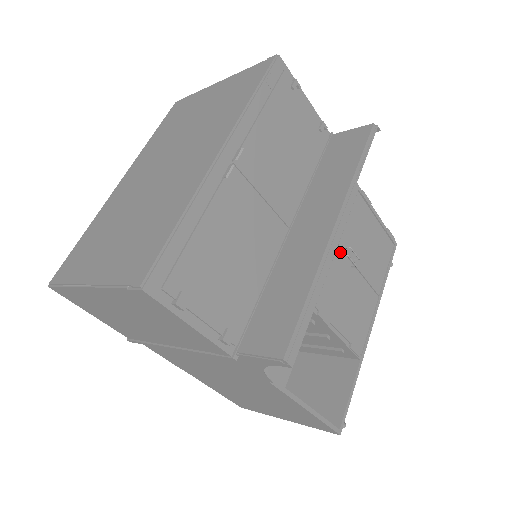
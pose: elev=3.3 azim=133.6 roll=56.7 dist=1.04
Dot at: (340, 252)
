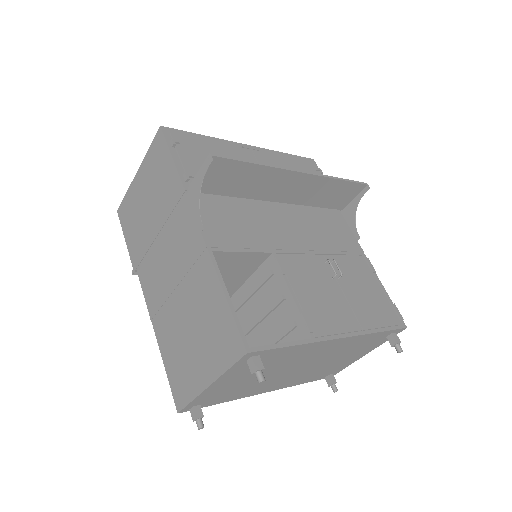
Dot at: (323, 260)
